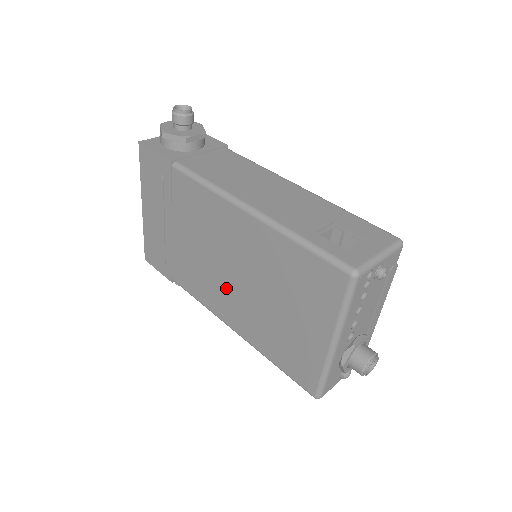
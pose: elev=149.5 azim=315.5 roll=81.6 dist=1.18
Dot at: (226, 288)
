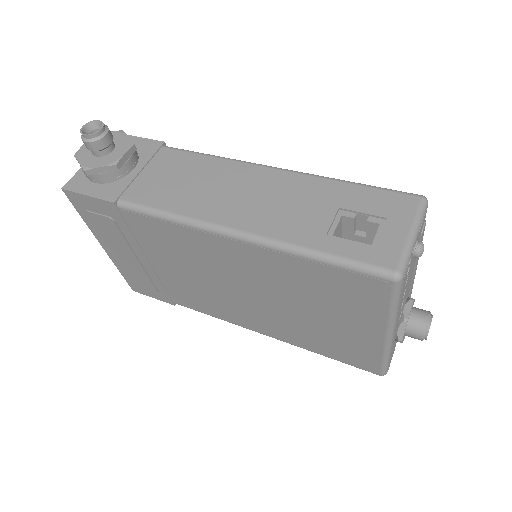
Dot at: (240, 305)
